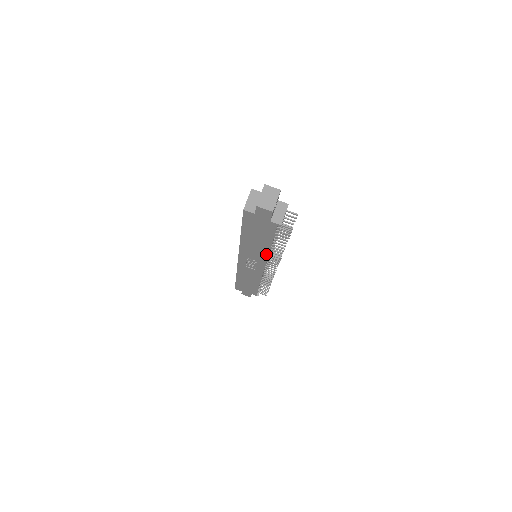
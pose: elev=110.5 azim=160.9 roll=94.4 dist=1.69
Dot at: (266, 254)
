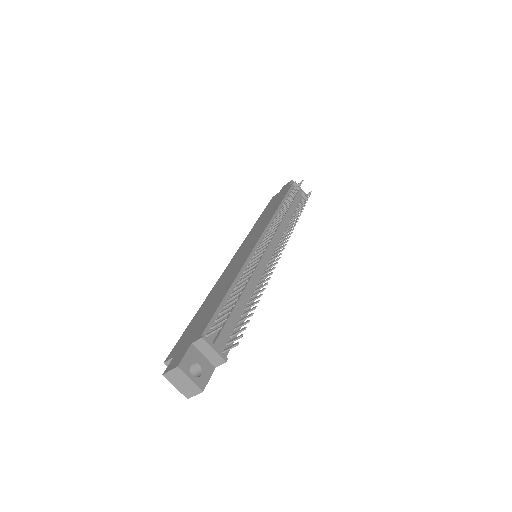
Dot at: (258, 290)
